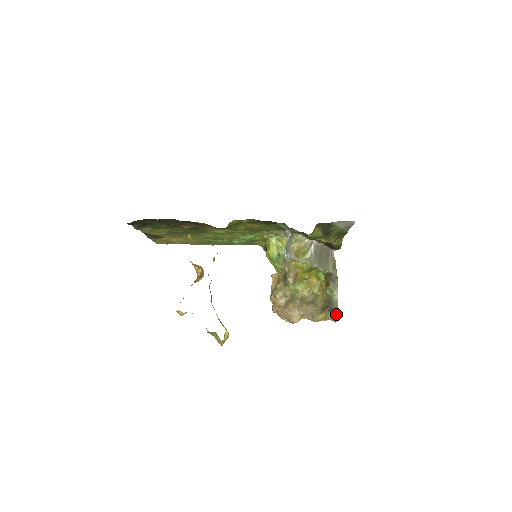
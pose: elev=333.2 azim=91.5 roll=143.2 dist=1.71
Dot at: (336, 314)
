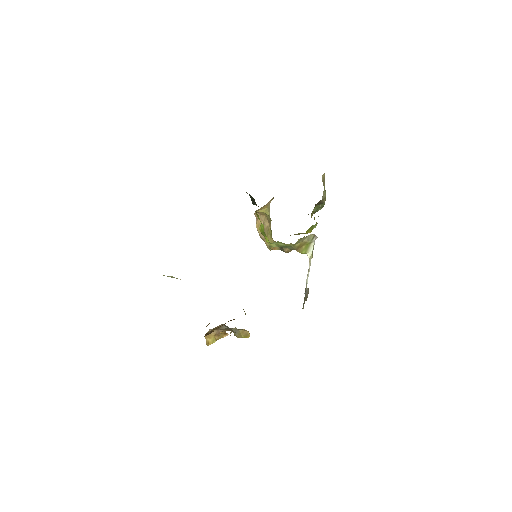
Dot at: occluded
